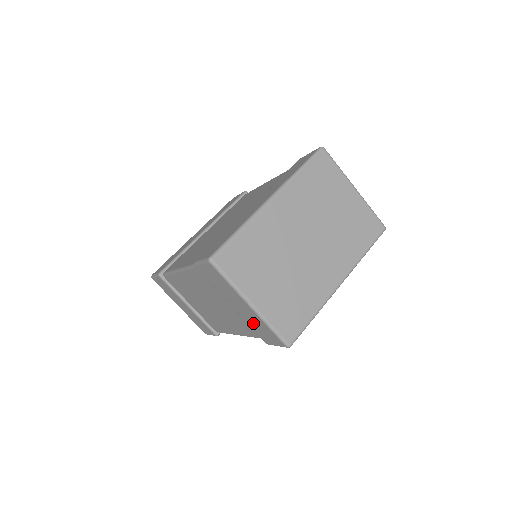
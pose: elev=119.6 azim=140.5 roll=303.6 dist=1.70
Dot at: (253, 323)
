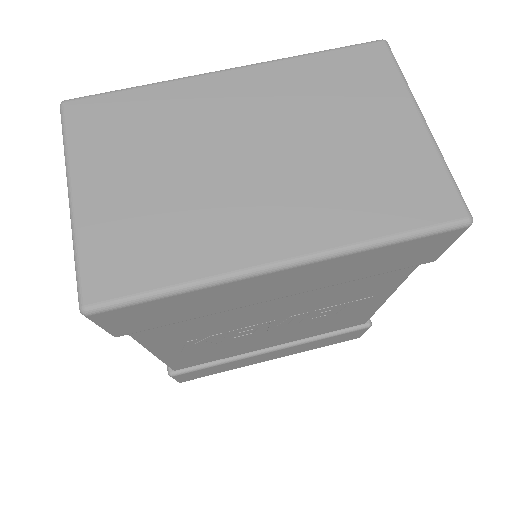
Dot at: occluded
